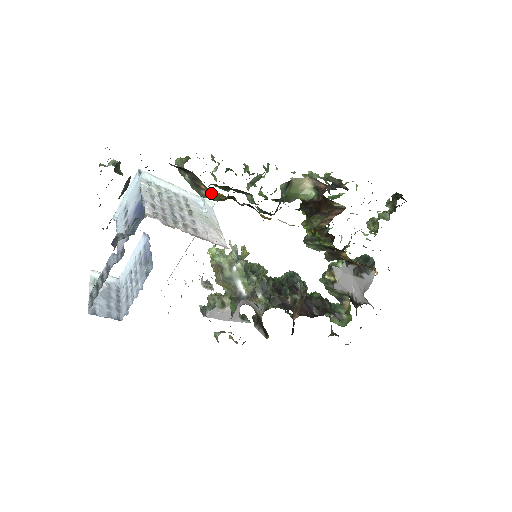
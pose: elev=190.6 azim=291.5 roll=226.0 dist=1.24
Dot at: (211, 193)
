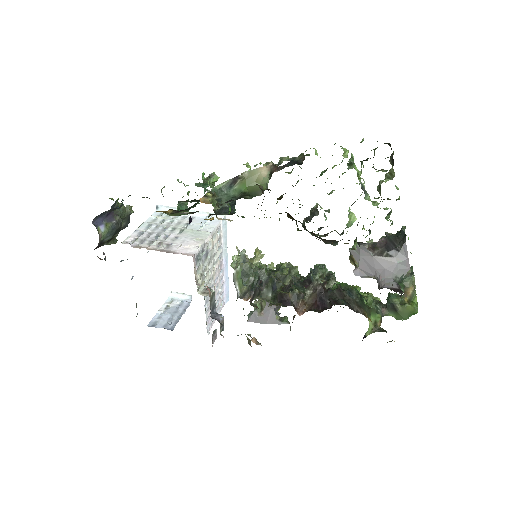
Dot at: occluded
